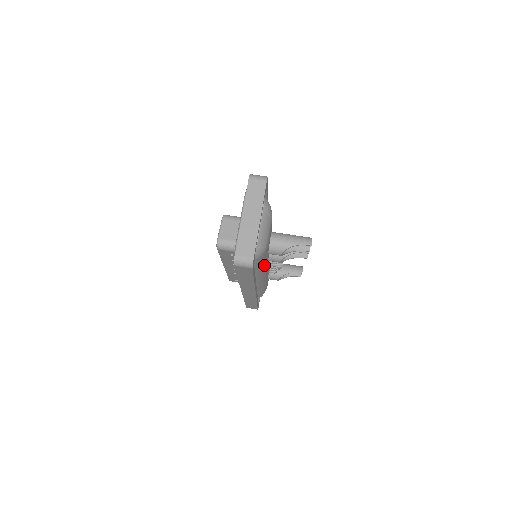
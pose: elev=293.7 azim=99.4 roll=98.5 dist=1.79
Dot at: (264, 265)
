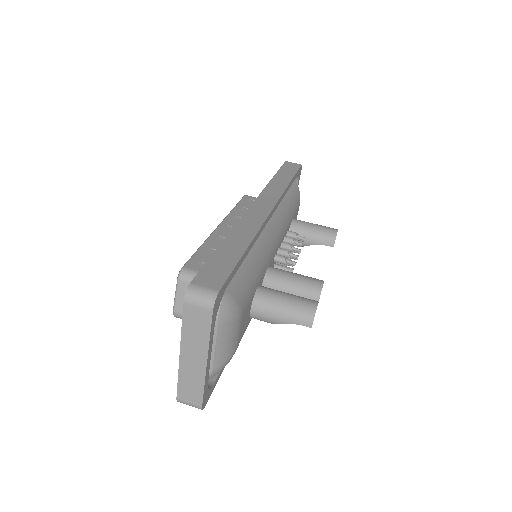
Dot at: occluded
